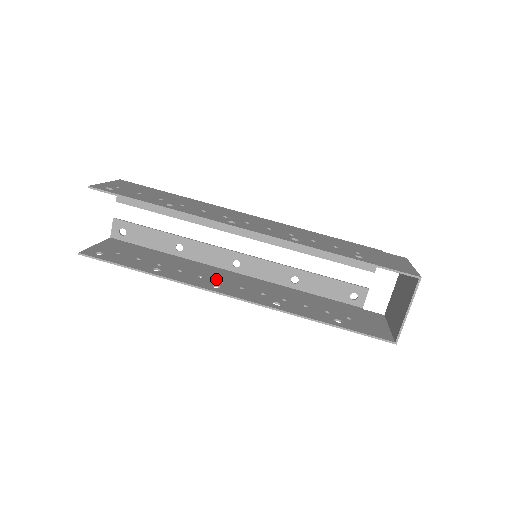
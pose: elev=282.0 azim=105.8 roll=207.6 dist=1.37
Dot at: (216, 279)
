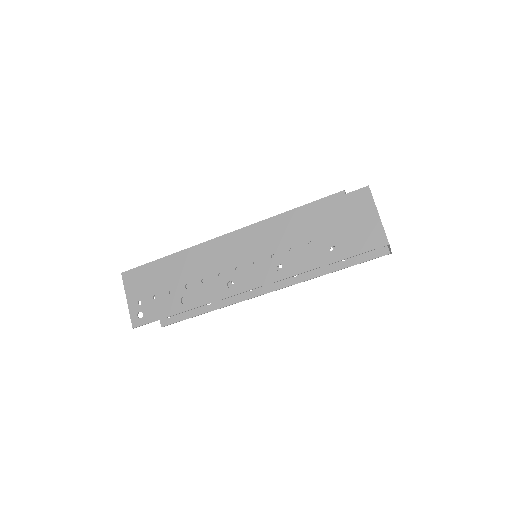
Dot at: occluded
